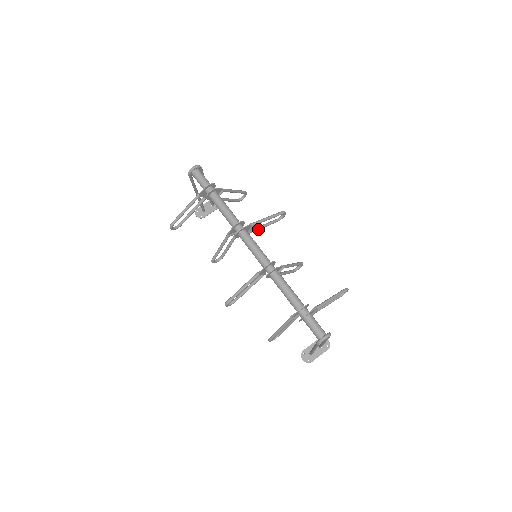
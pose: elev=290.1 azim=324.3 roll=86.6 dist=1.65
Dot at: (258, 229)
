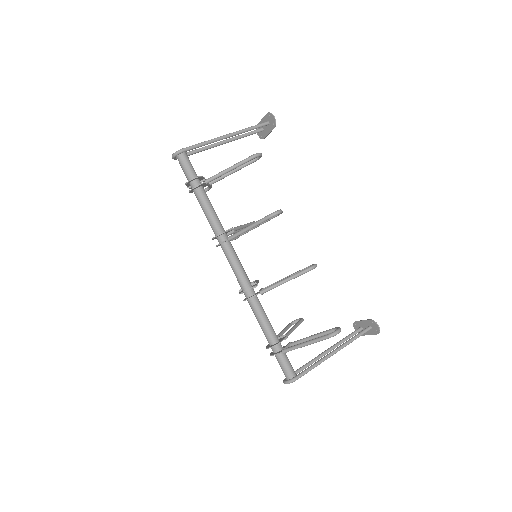
Dot at: (250, 230)
